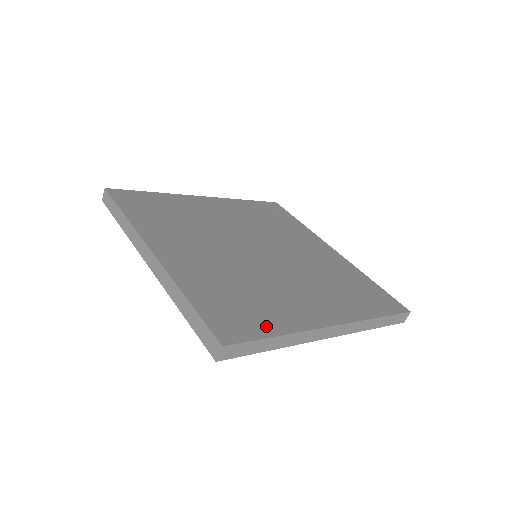
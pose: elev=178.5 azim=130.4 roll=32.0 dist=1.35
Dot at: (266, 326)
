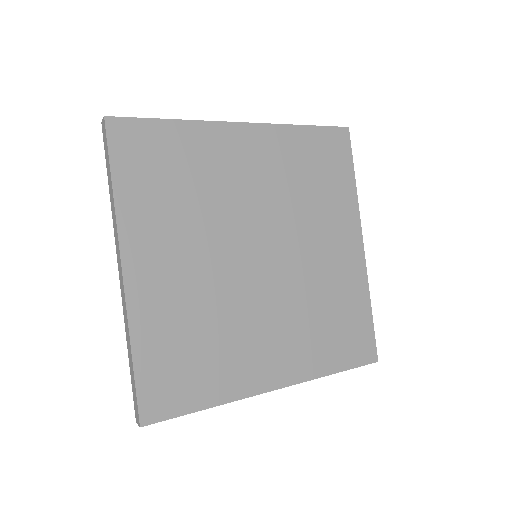
Dot at: (199, 396)
